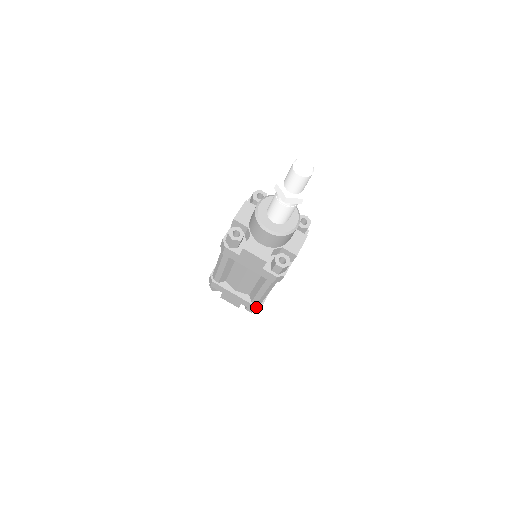
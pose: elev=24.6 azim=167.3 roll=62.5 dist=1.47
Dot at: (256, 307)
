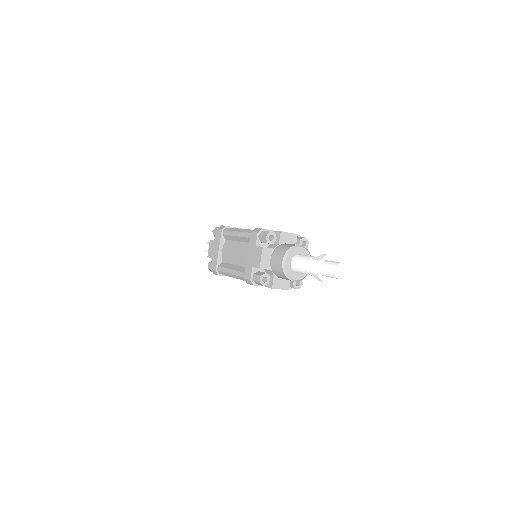
Dot at: occluded
